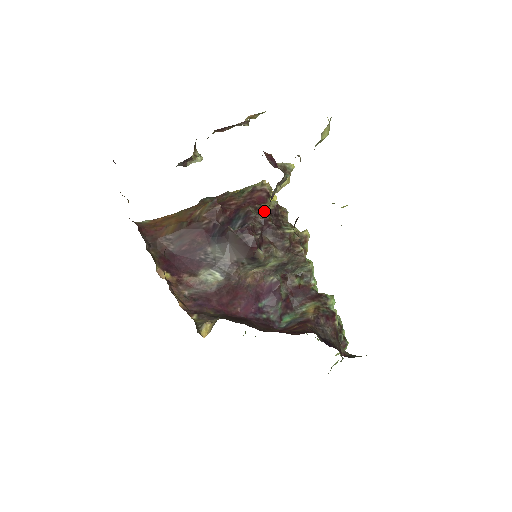
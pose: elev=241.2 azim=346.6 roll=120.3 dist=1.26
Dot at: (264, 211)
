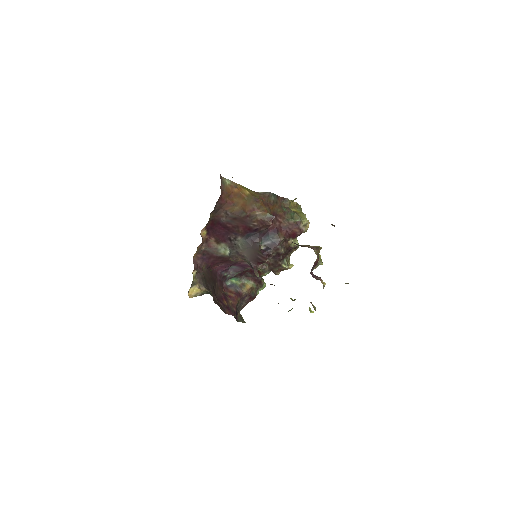
Dot at: (287, 245)
